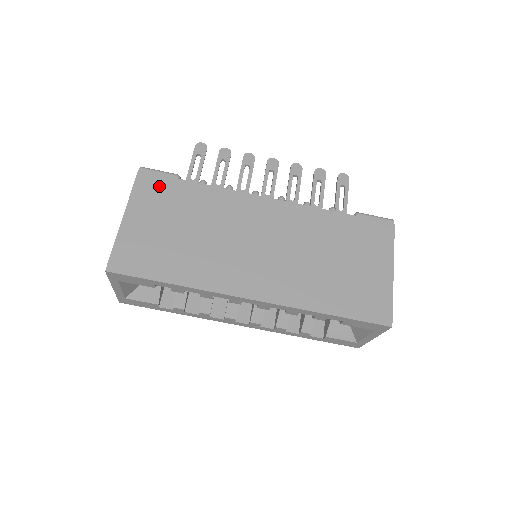
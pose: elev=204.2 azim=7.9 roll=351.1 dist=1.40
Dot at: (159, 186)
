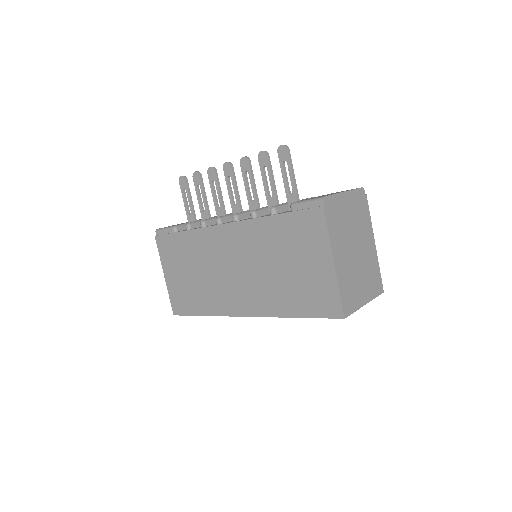
Dot at: (168, 244)
